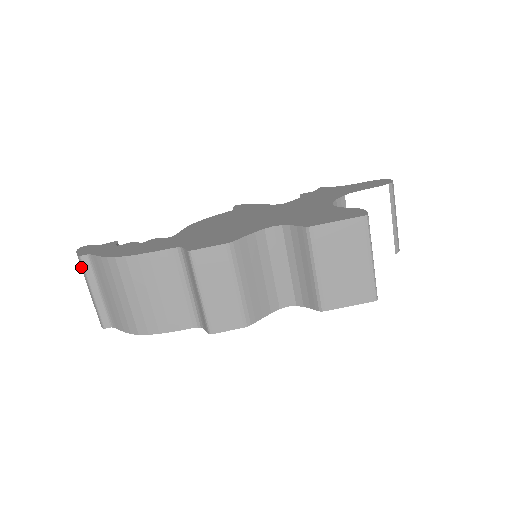
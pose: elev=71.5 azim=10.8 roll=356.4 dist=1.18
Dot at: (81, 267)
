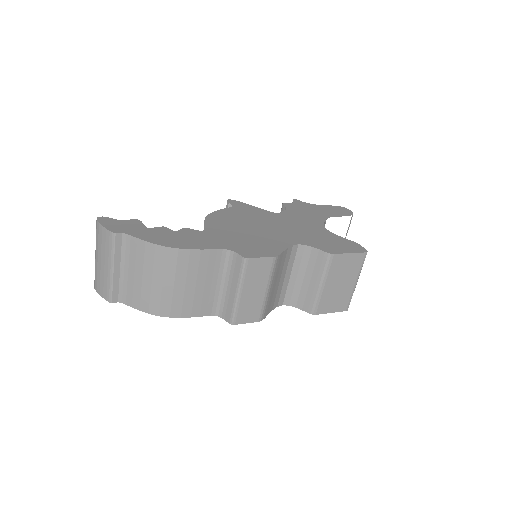
Dot at: (106, 242)
